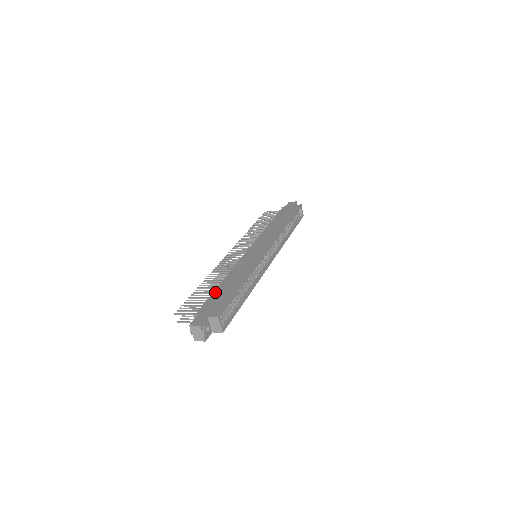
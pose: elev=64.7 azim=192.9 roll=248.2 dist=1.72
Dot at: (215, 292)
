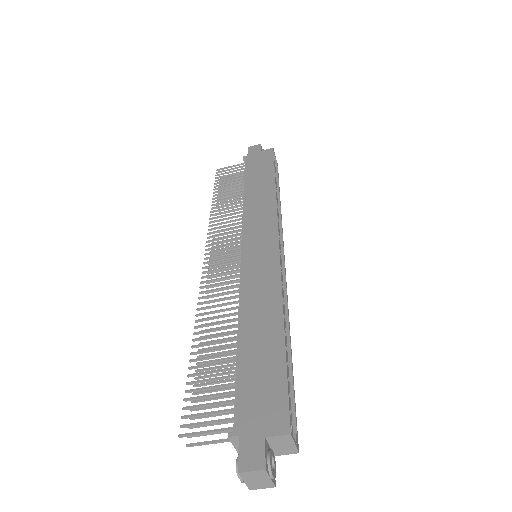
Dot at: (240, 363)
